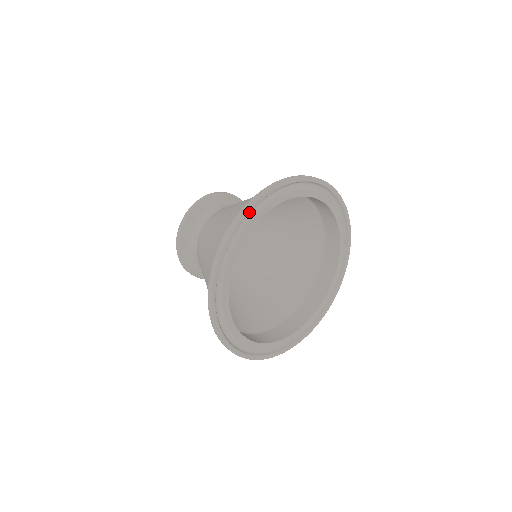
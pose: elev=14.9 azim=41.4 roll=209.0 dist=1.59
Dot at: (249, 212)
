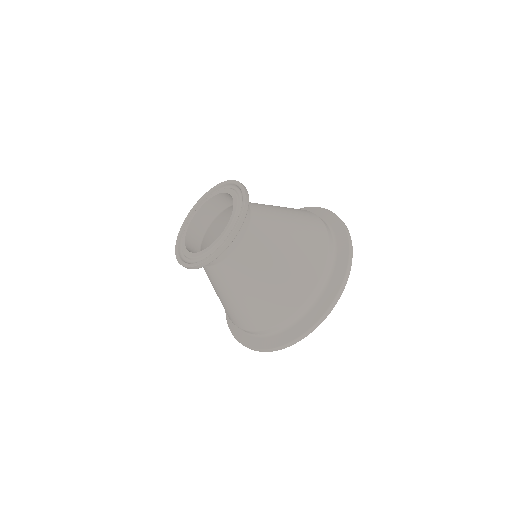
Dot at: (327, 312)
